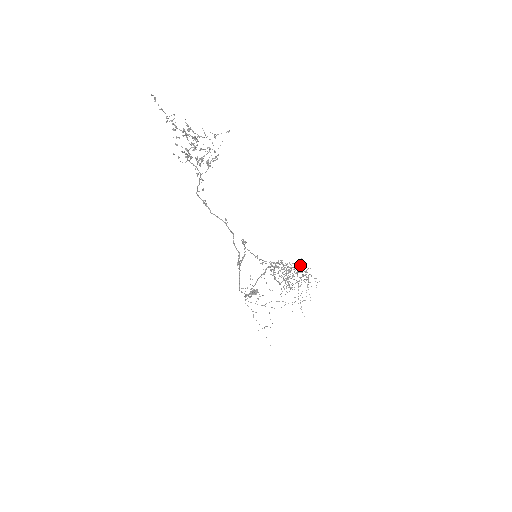
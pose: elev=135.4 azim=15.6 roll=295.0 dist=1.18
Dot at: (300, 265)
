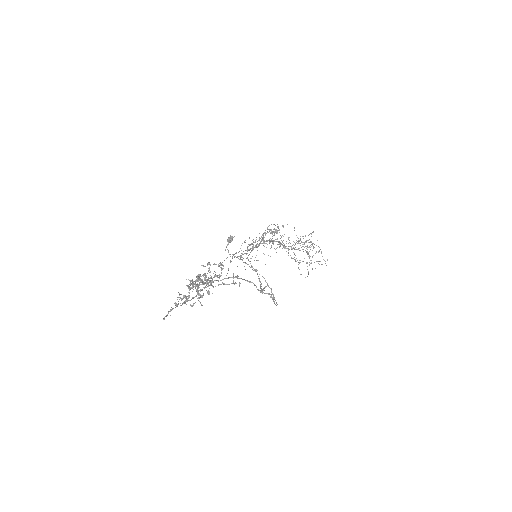
Dot at: occluded
